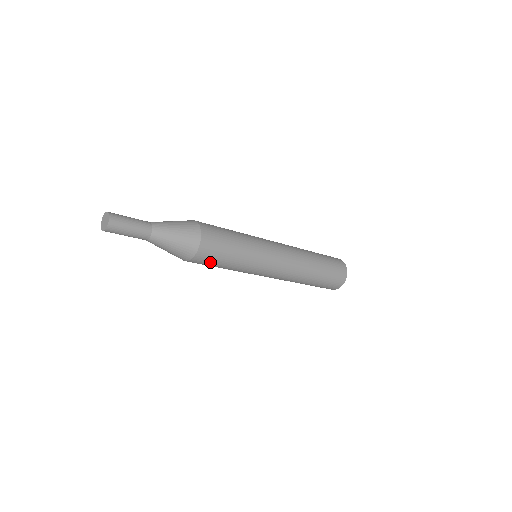
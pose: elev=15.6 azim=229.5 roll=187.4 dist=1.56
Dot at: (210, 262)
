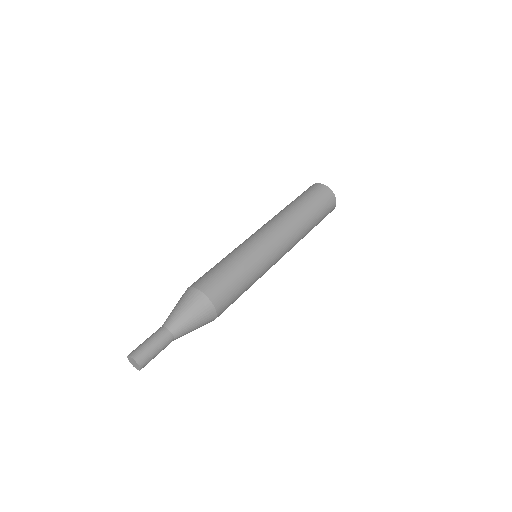
Dot at: occluded
